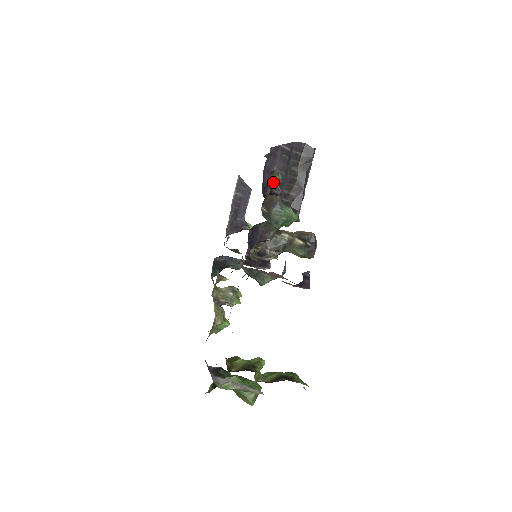
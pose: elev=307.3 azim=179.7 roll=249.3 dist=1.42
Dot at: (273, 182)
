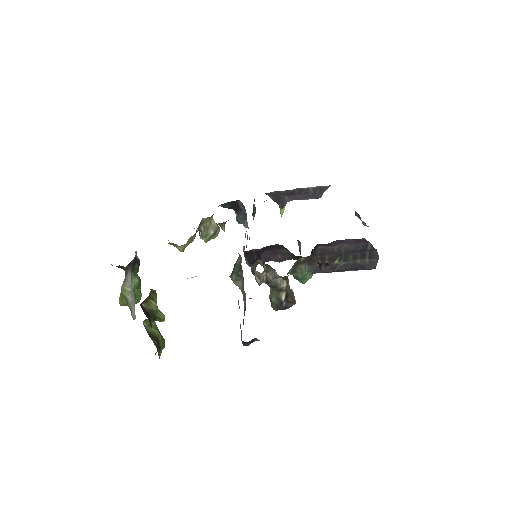
Dot at: (332, 247)
